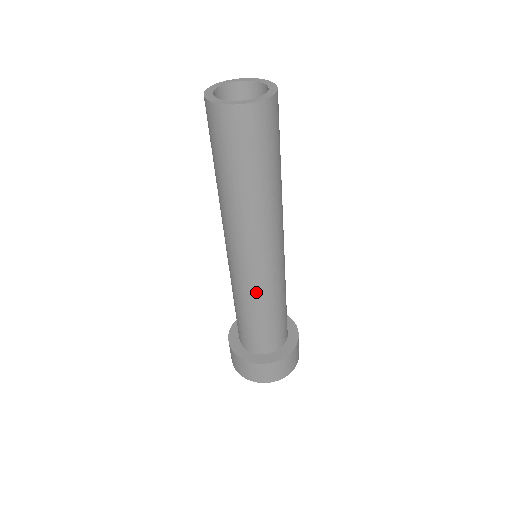
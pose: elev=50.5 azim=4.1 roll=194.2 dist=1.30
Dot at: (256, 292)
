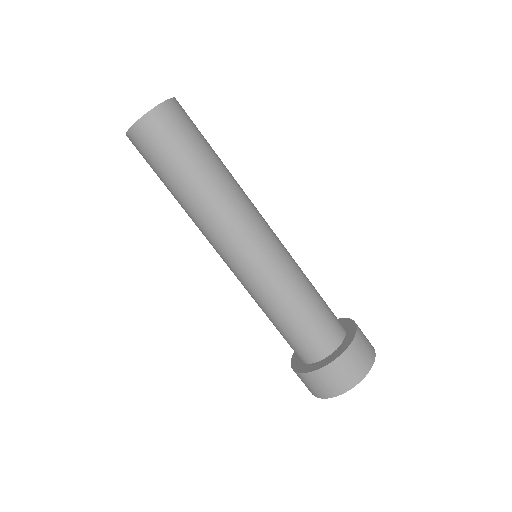
Dot at: (282, 273)
